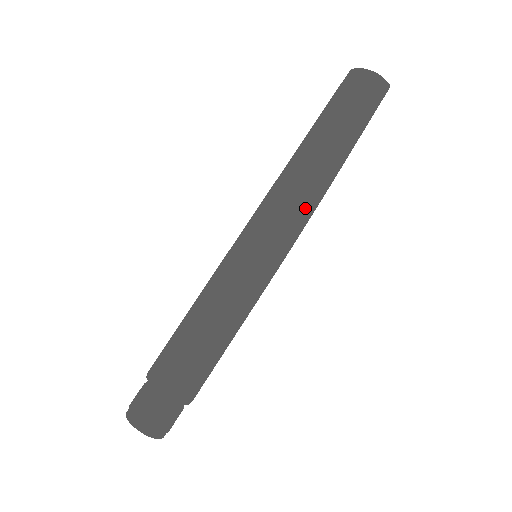
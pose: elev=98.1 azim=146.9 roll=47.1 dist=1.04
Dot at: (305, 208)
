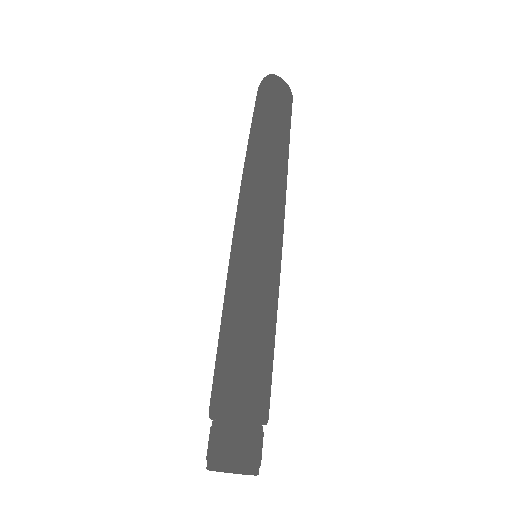
Dot at: (255, 188)
